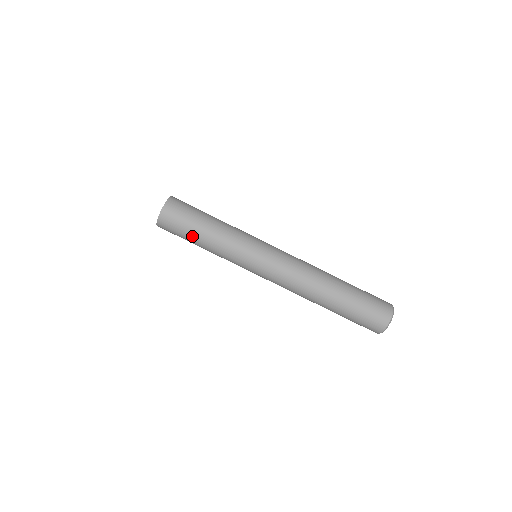
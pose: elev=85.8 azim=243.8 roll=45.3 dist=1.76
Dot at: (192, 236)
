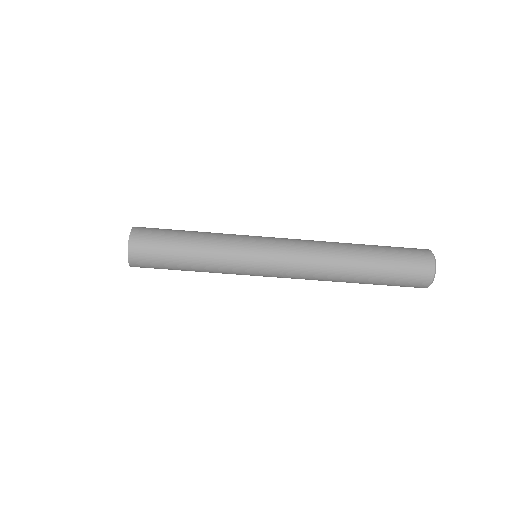
Dot at: (176, 269)
